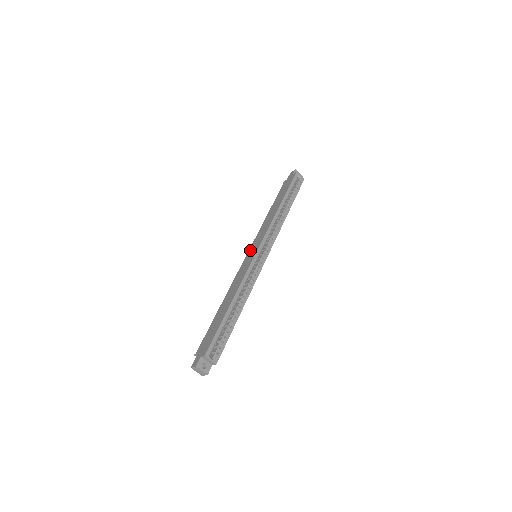
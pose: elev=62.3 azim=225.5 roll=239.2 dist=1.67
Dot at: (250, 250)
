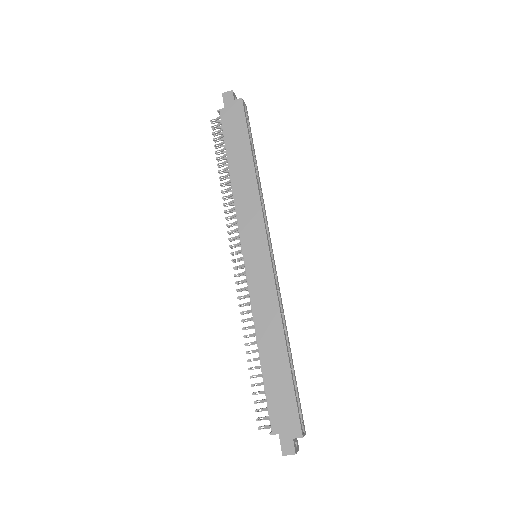
Dot at: (247, 250)
